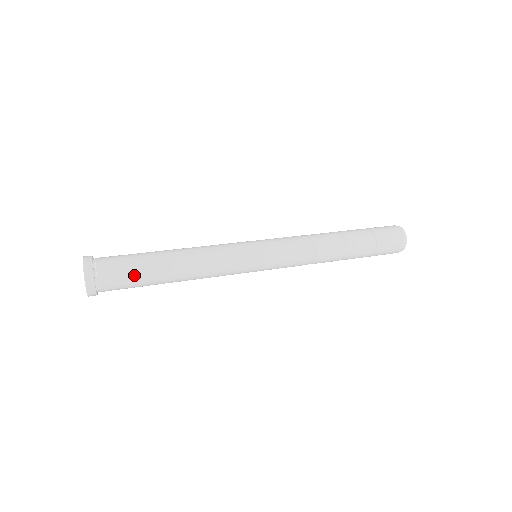
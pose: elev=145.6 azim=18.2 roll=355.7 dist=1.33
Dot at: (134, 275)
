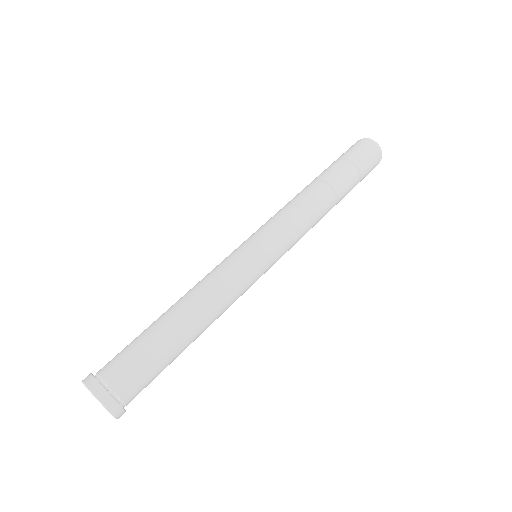
Dot at: (150, 360)
